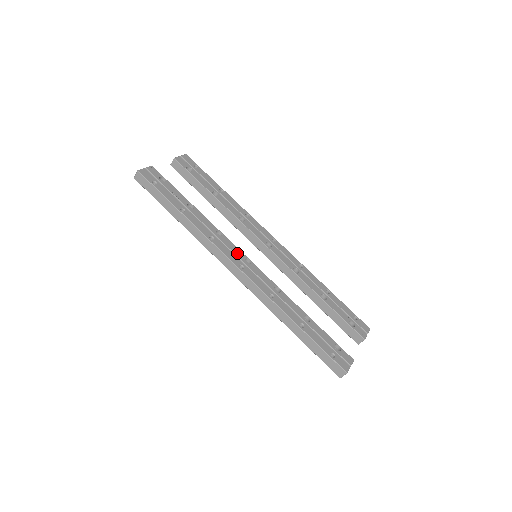
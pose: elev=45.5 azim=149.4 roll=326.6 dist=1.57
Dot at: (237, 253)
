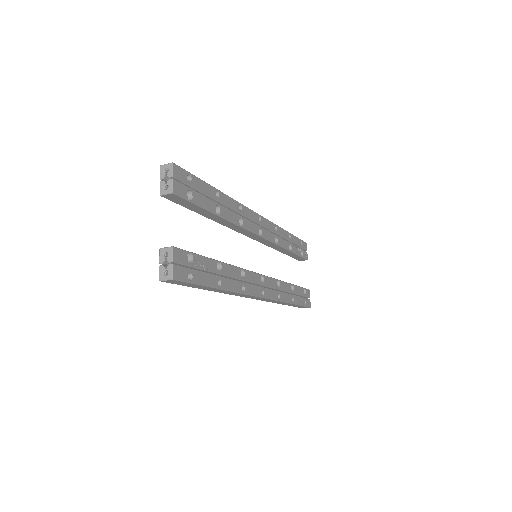
Dot at: (256, 280)
